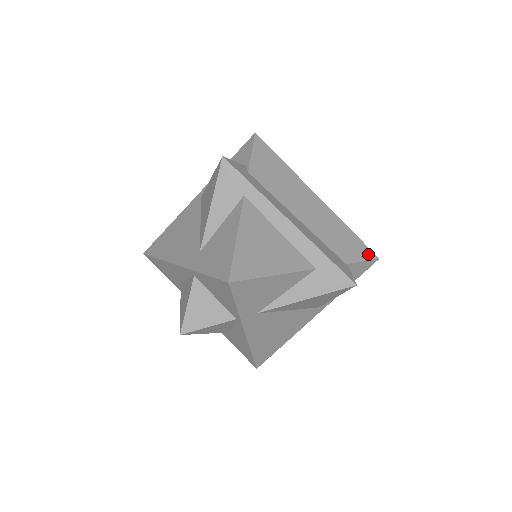
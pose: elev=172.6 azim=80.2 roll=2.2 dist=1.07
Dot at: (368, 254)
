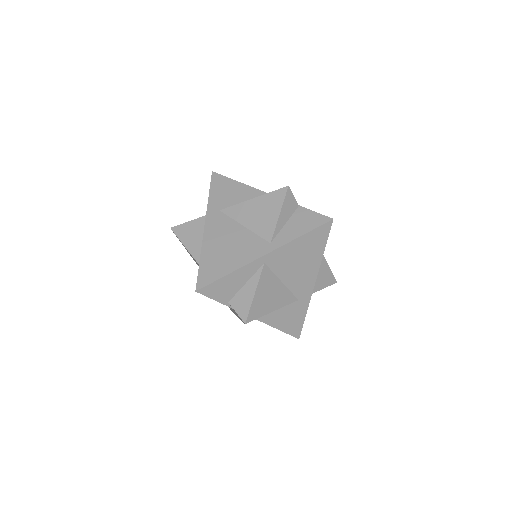
Dot at: (325, 217)
